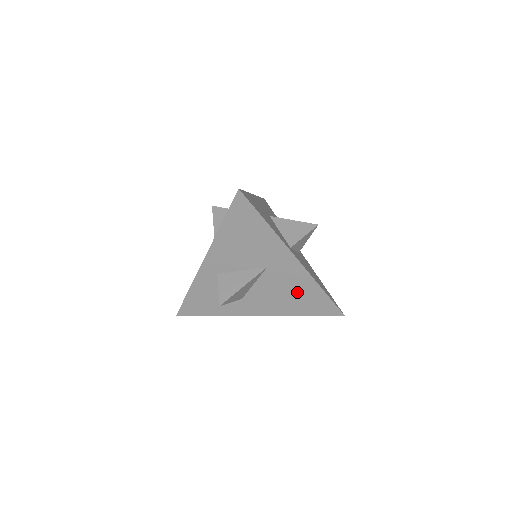
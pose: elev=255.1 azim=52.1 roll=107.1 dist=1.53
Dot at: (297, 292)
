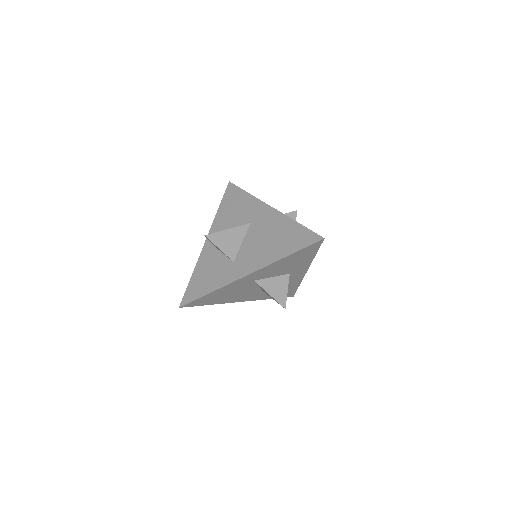
Dot at: (277, 234)
